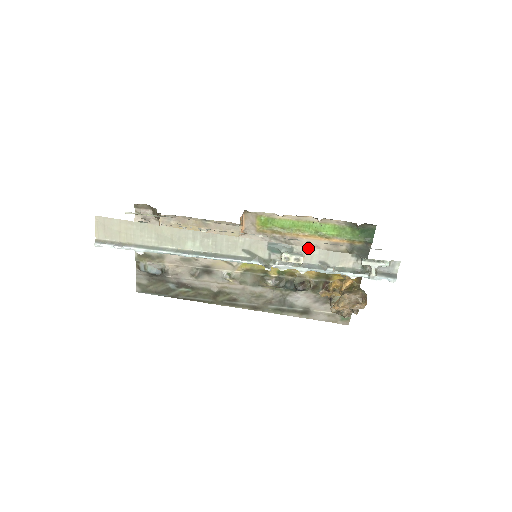
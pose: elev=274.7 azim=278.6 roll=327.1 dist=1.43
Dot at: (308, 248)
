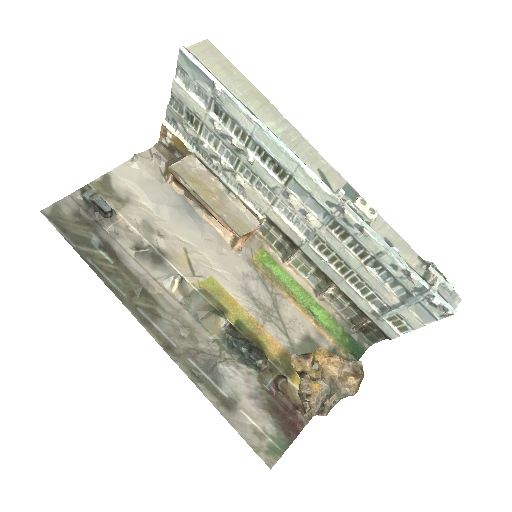
Dot at: (381, 217)
